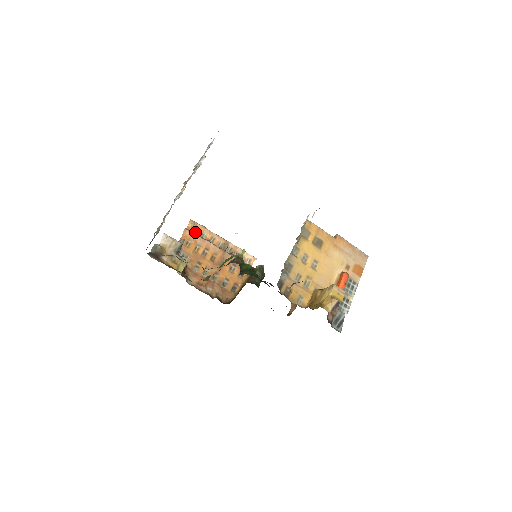
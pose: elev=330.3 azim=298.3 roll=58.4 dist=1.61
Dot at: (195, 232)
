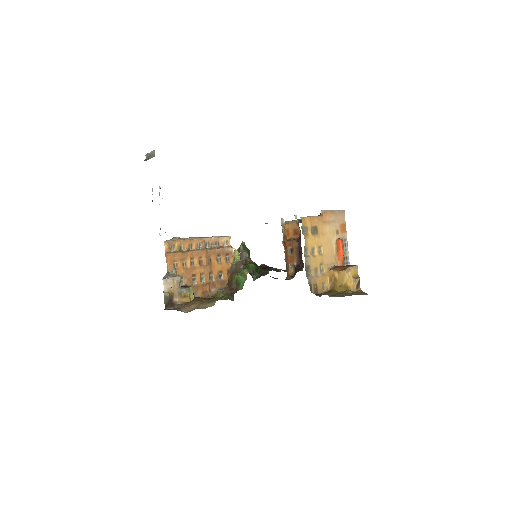
Dot at: (173, 250)
